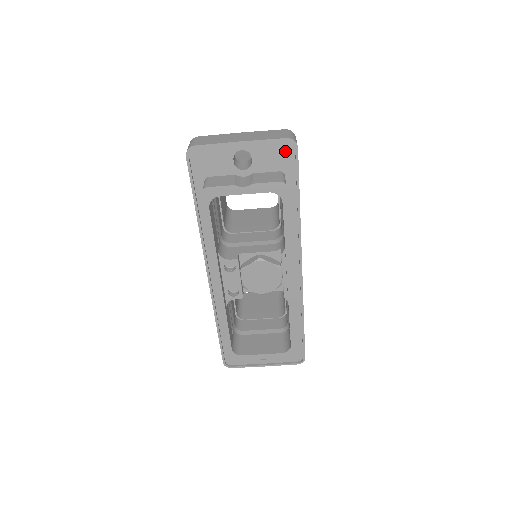
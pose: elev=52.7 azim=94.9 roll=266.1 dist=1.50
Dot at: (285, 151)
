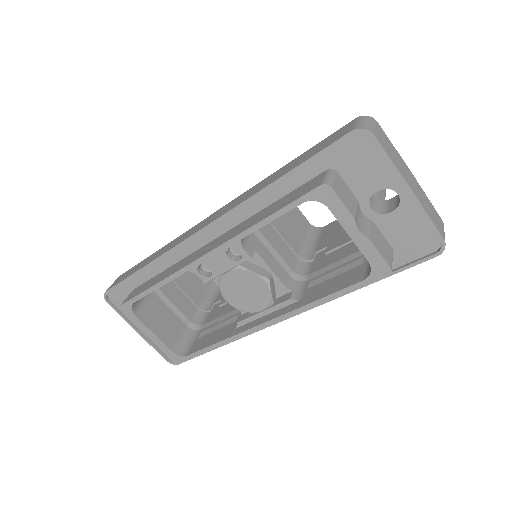
Dot at: (424, 243)
